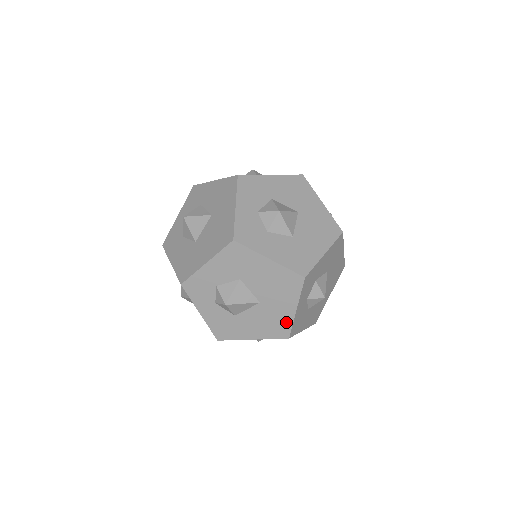
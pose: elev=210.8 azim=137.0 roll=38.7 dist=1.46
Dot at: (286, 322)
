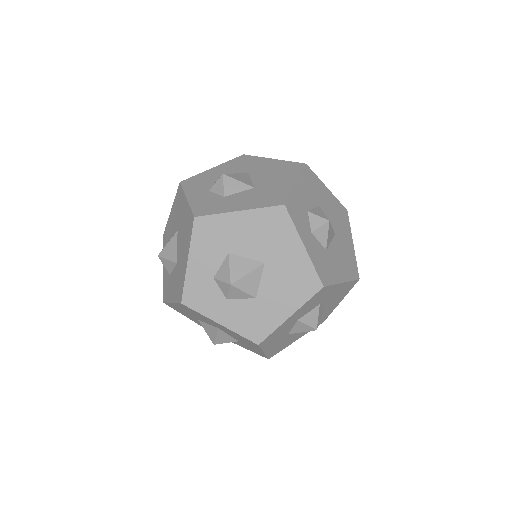
Dot at: (353, 259)
